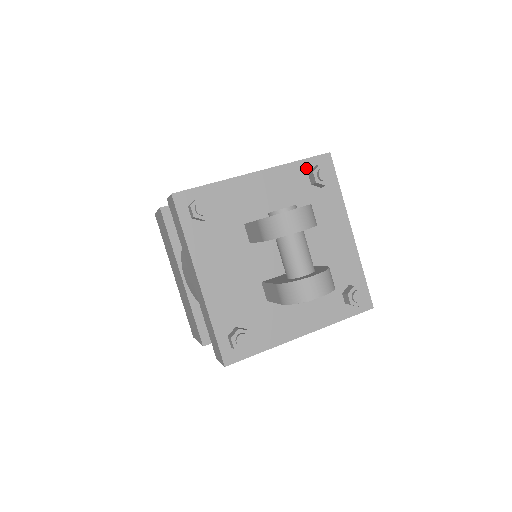
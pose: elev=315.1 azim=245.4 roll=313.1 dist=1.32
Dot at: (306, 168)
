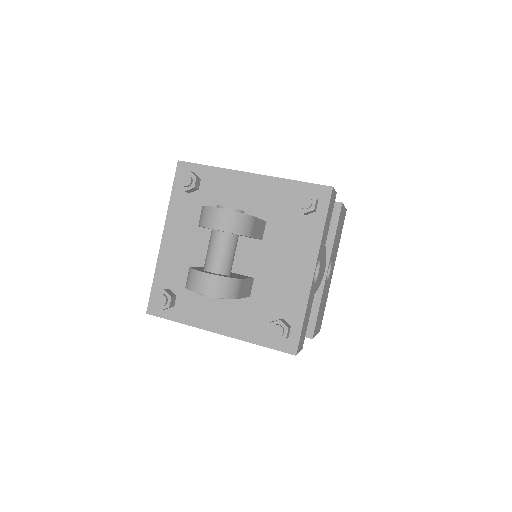
Dot at: (300, 191)
